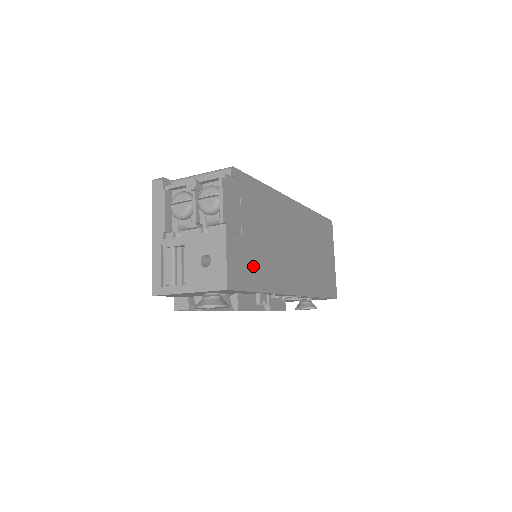
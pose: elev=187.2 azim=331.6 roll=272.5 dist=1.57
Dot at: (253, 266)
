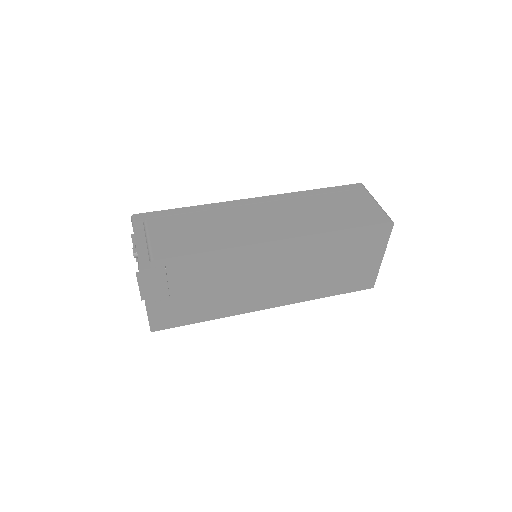
Dot at: (189, 311)
